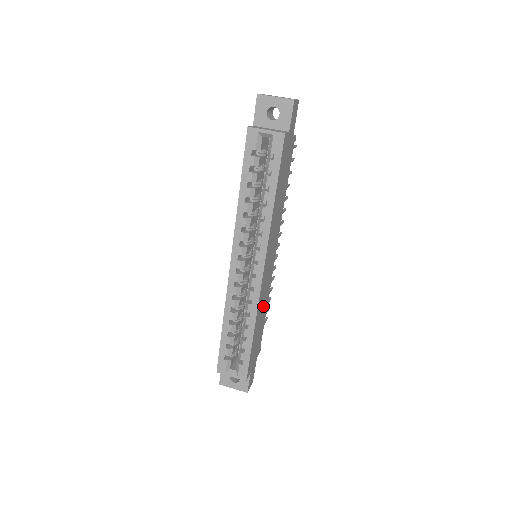
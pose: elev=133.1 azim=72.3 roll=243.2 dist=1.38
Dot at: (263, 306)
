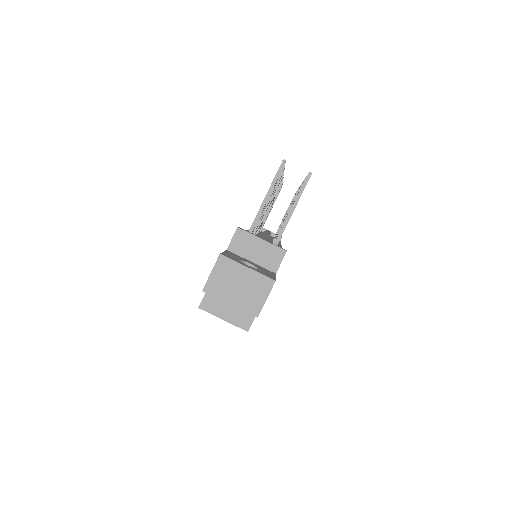
Dot at: occluded
